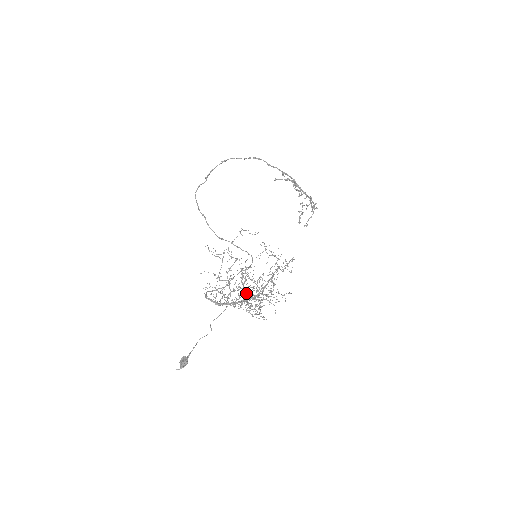
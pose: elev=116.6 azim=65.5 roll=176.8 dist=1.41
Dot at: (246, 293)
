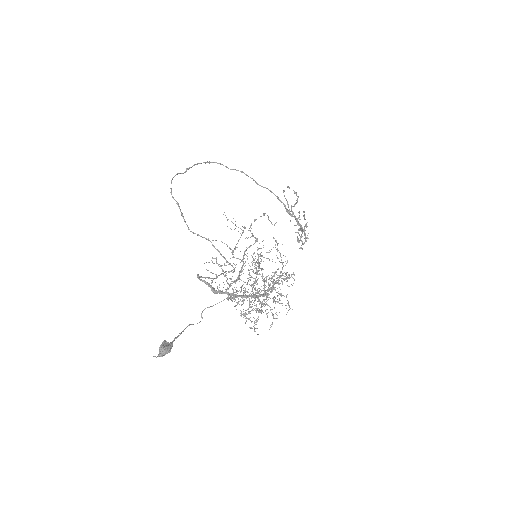
Dot at: (253, 287)
